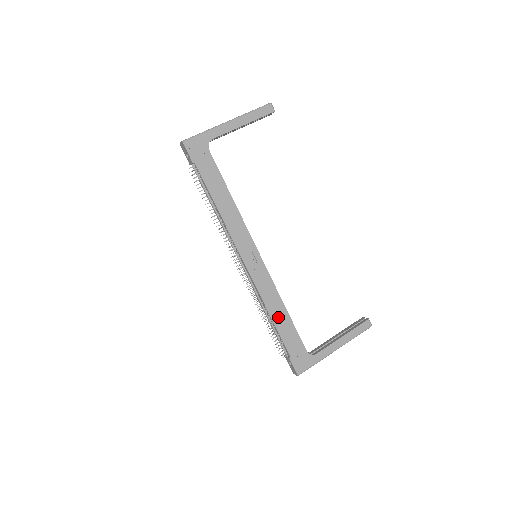
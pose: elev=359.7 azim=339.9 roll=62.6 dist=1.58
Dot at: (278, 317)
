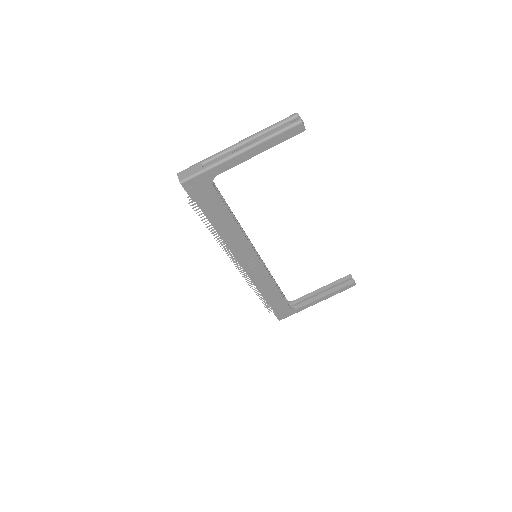
Dot at: (269, 294)
